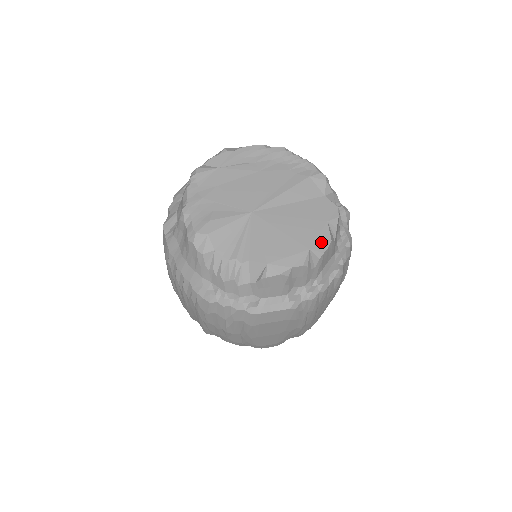
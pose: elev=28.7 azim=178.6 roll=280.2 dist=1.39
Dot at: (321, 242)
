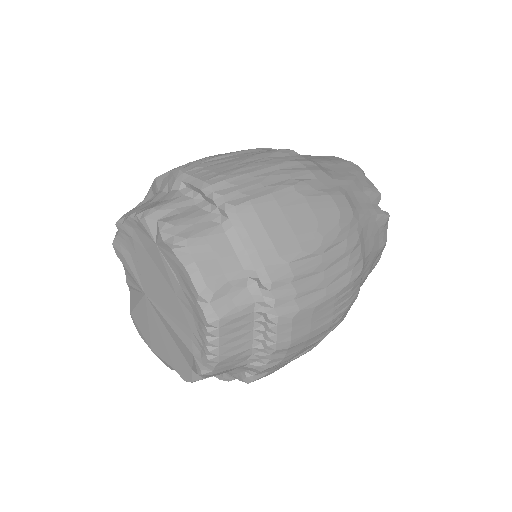
Dot at: (163, 361)
